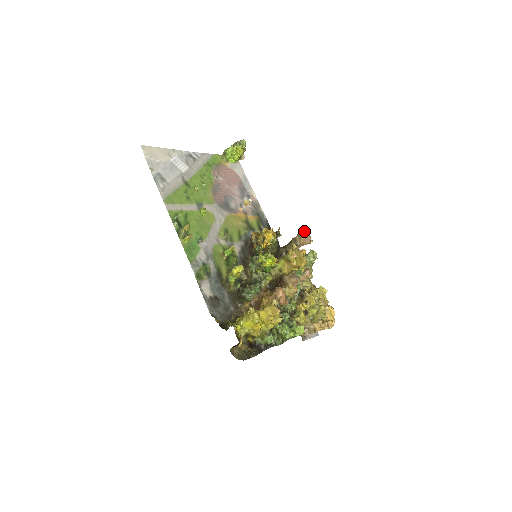
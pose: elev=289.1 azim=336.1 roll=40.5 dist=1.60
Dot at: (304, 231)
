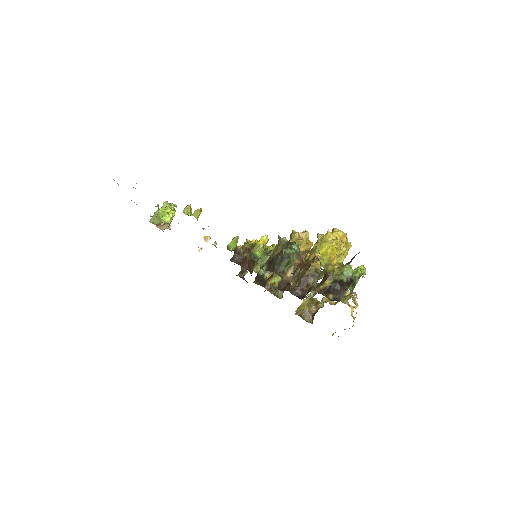
Dot at: occluded
